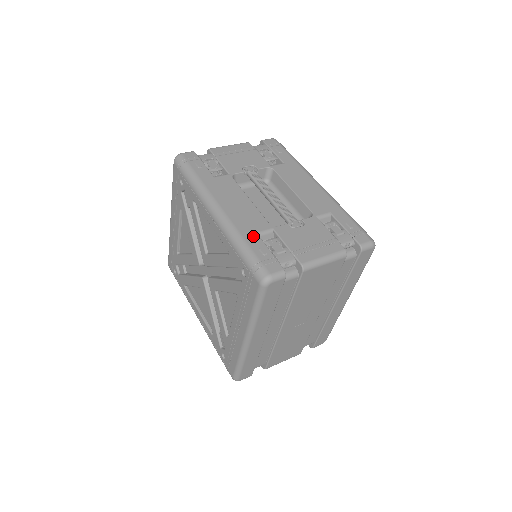
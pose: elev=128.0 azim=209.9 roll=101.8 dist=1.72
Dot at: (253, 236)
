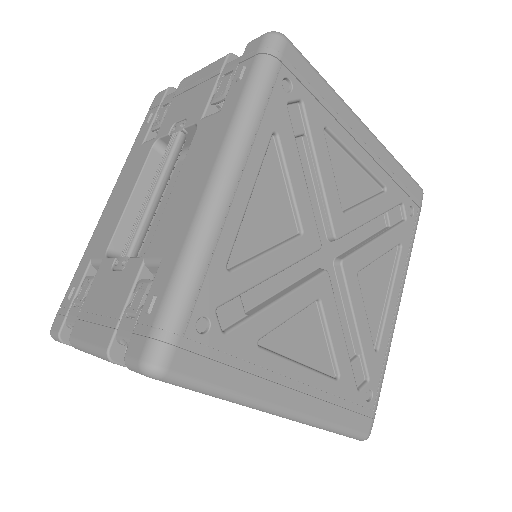
Dot at: (85, 263)
